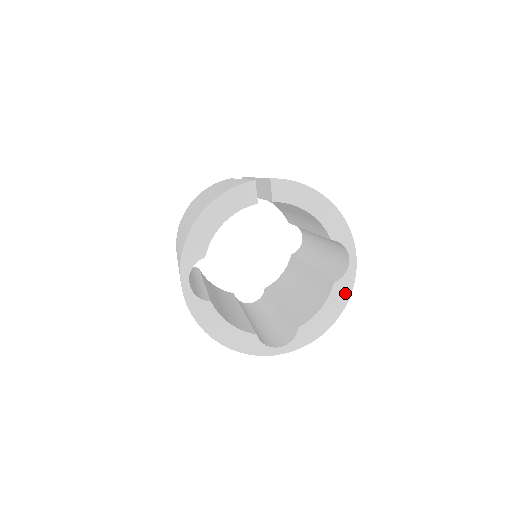
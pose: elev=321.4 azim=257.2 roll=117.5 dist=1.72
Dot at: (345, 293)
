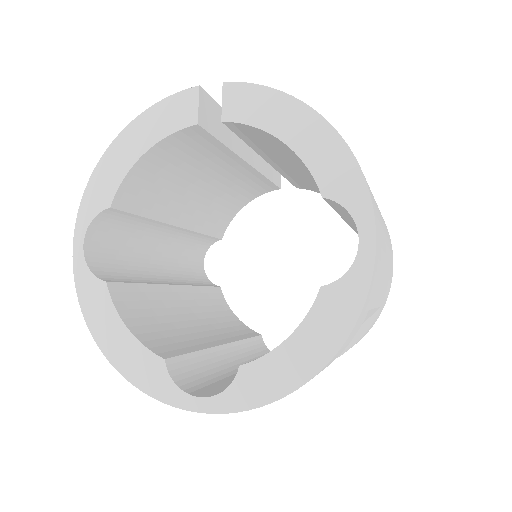
Dot at: (343, 315)
